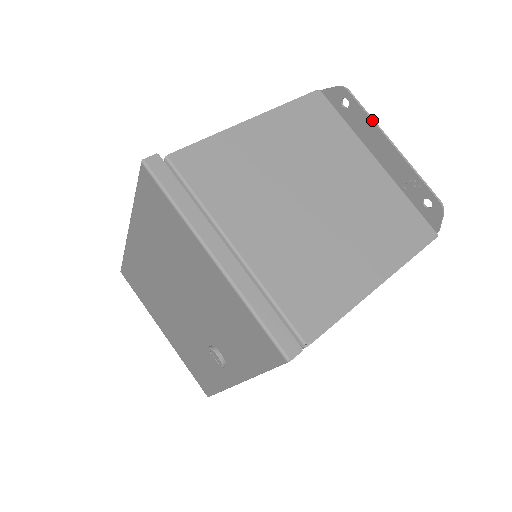
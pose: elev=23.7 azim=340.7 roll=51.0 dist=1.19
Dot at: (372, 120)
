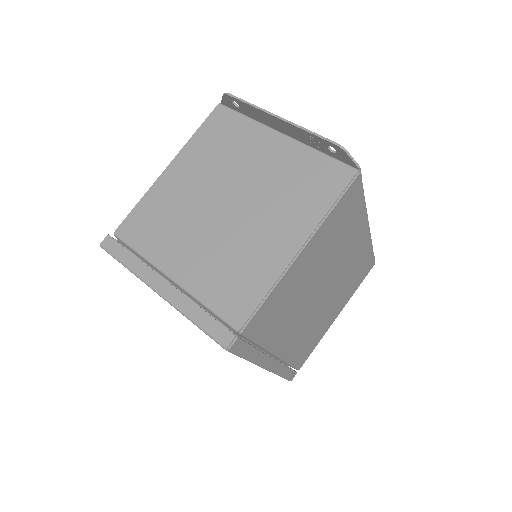
Dot at: (254, 107)
